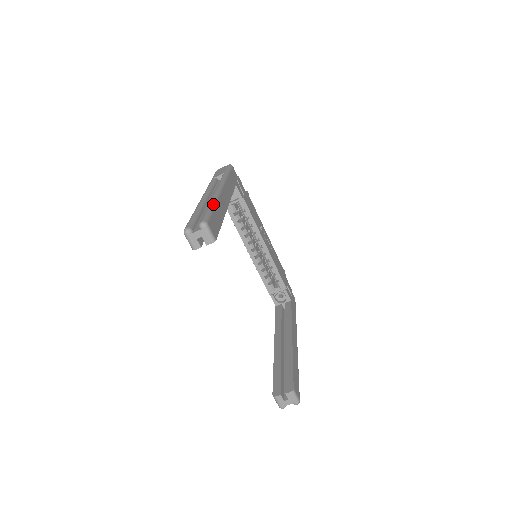
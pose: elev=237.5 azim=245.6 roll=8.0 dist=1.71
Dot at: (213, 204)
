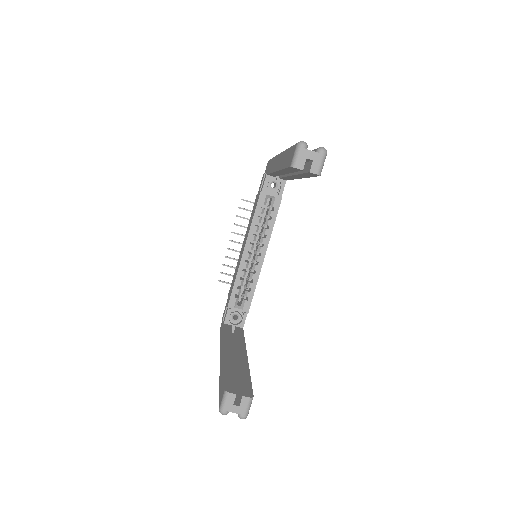
Dot at: occluded
